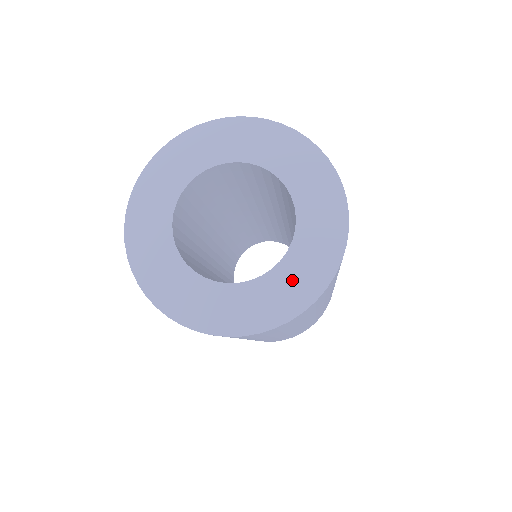
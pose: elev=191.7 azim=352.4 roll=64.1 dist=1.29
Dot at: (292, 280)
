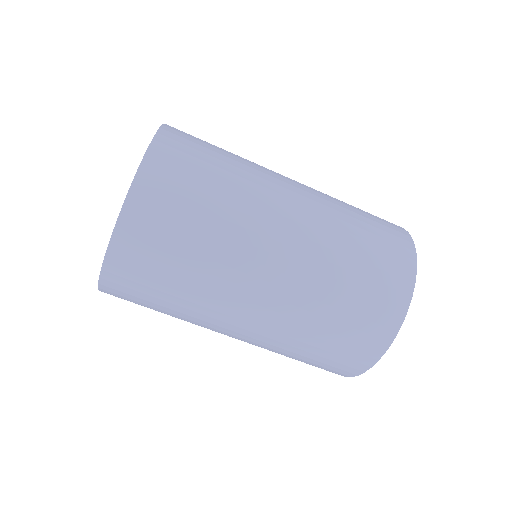
Dot at: occluded
